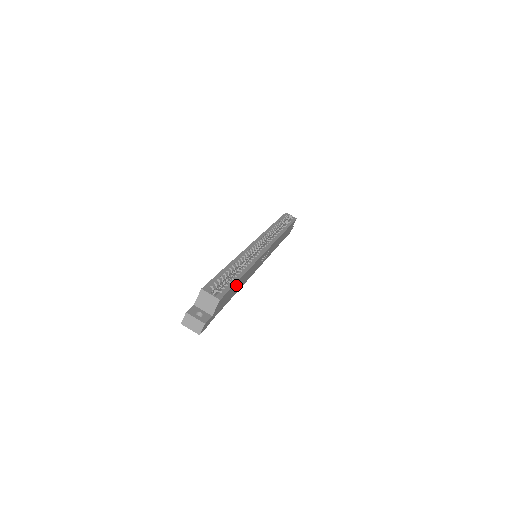
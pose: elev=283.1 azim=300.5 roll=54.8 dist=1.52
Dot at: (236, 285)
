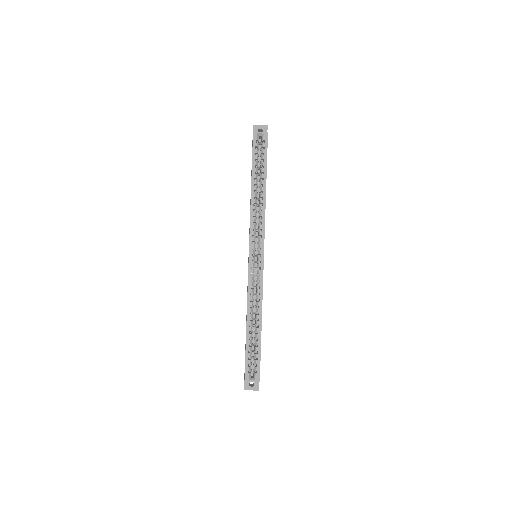
Dot at: occluded
